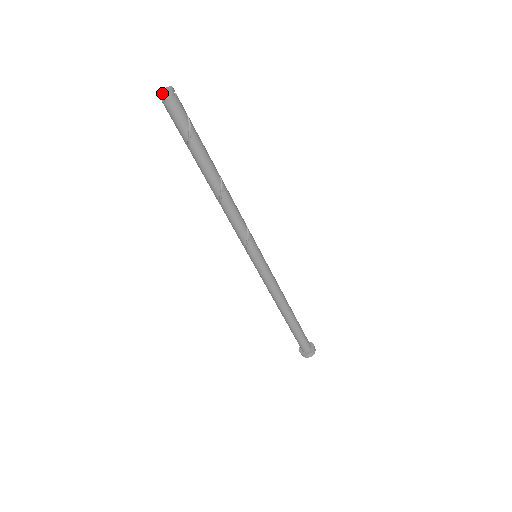
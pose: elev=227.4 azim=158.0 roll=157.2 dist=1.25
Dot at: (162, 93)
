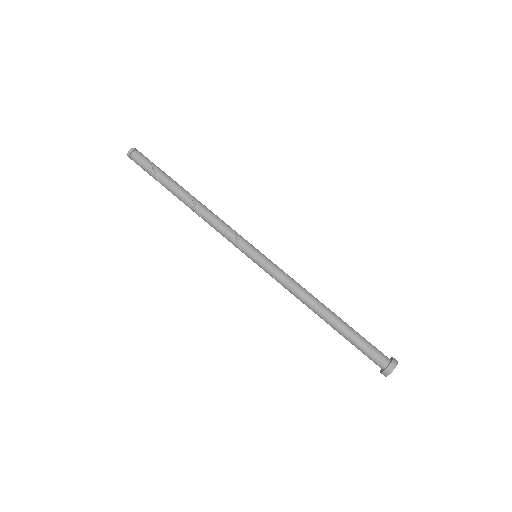
Dot at: (129, 153)
